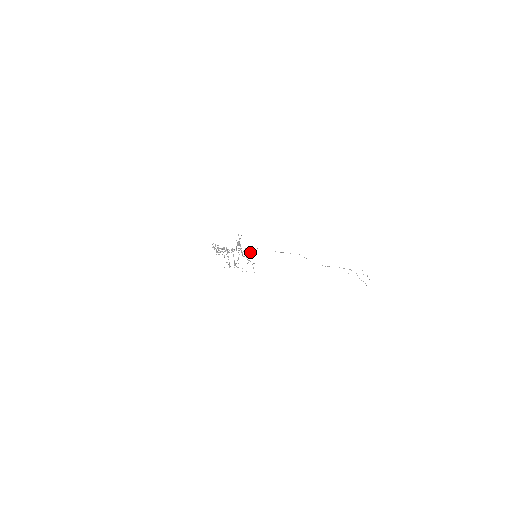
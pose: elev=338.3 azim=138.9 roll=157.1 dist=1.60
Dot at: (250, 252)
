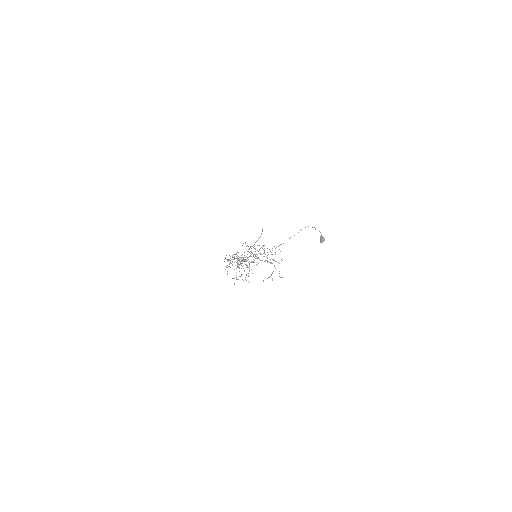
Dot at: occluded
